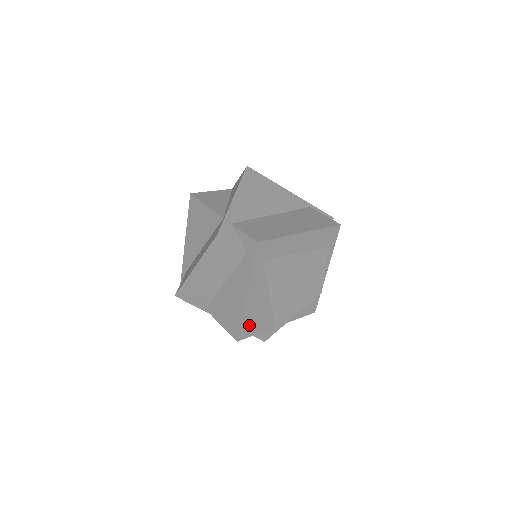
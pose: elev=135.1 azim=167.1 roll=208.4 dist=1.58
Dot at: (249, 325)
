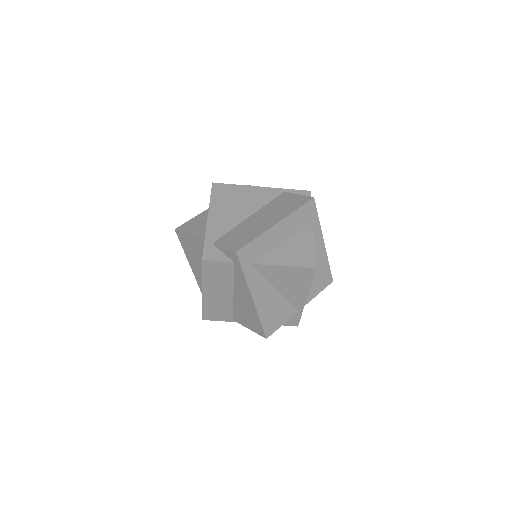
Dot at: (270, 321)
